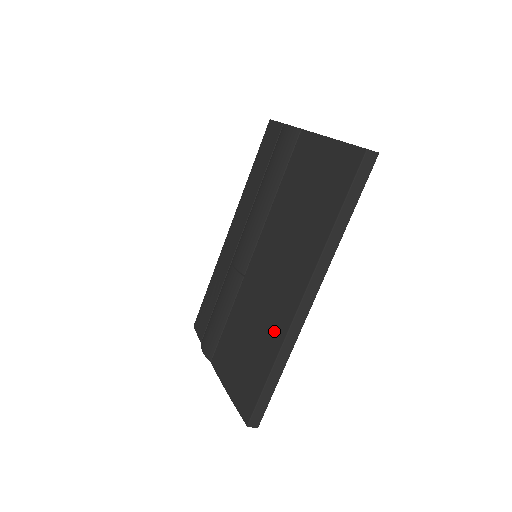
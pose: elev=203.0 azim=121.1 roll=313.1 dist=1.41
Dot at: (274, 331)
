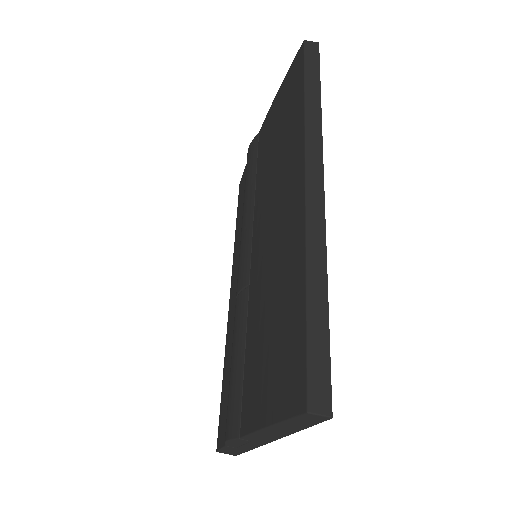
Dot at: (292, 251)
